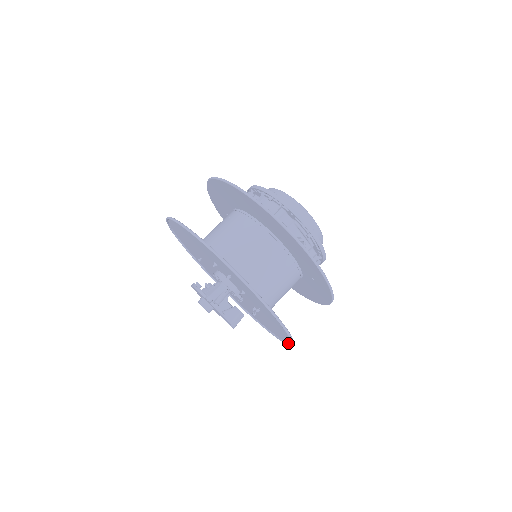
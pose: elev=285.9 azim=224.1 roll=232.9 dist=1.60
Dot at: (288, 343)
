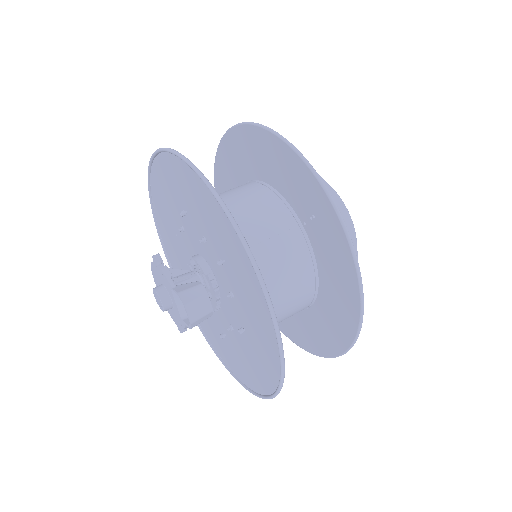
Dot at: (275, 333)
